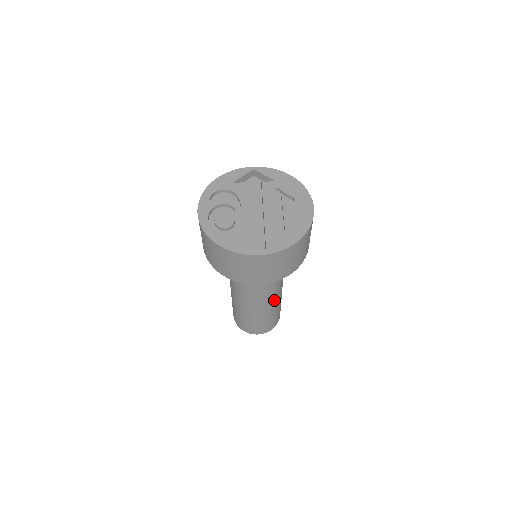
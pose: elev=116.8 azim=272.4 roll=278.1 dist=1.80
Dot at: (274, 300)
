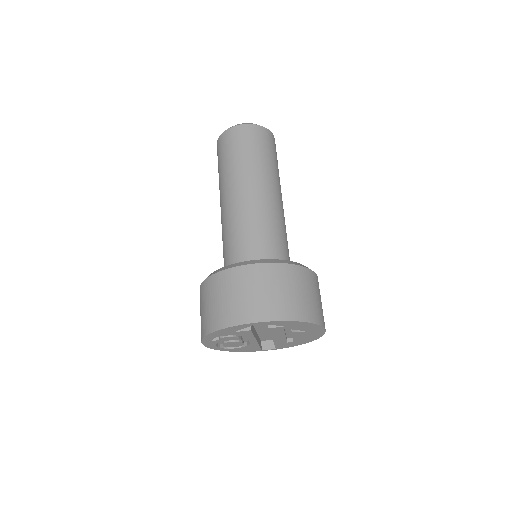
Dot at: occluded
